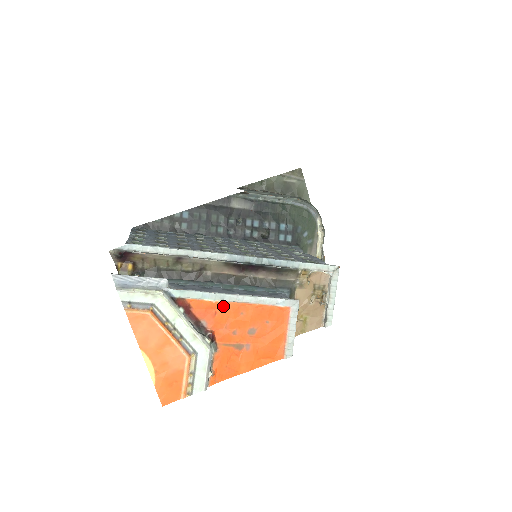
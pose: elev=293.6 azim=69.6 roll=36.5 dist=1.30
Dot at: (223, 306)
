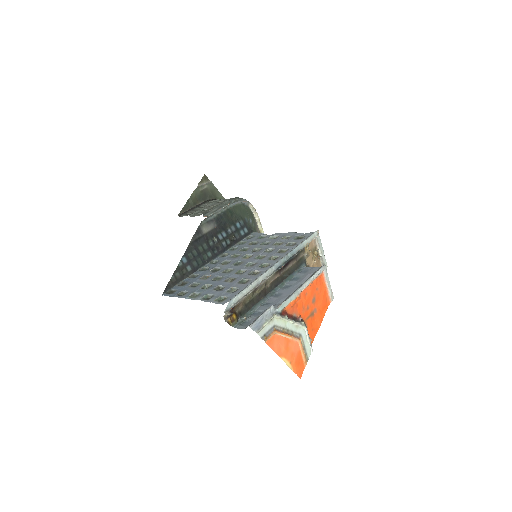
Dot at: (299, 298)
